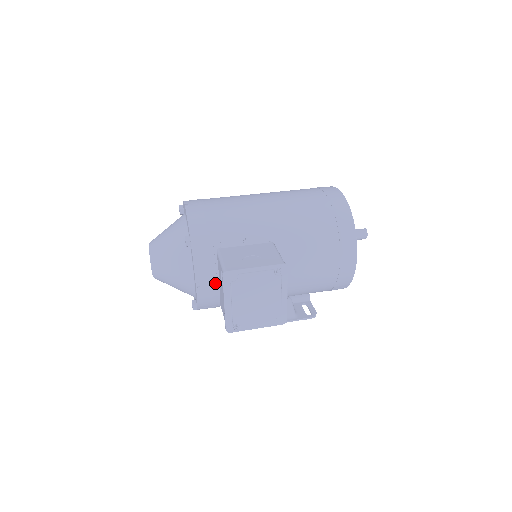
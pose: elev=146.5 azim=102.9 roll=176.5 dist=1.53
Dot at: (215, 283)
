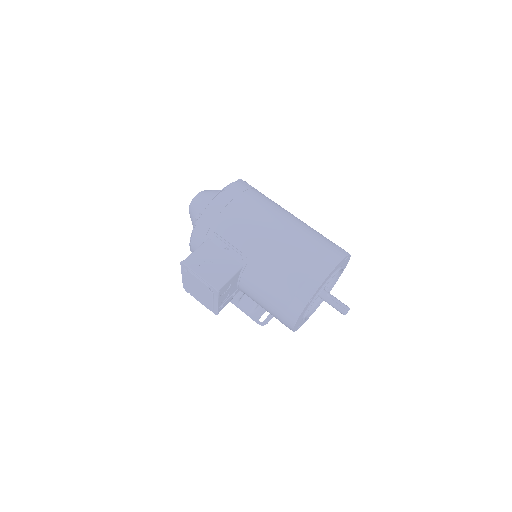
Dot at: occluded
